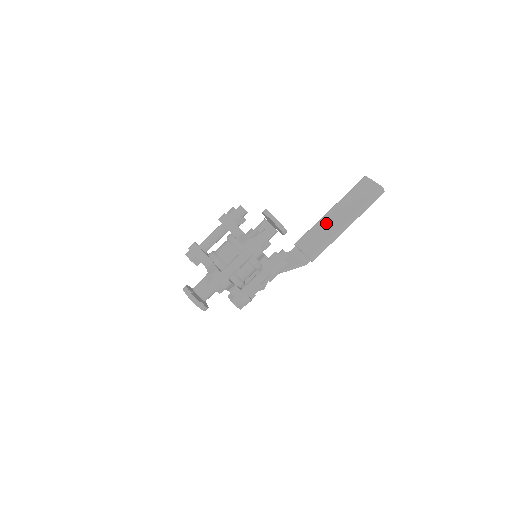
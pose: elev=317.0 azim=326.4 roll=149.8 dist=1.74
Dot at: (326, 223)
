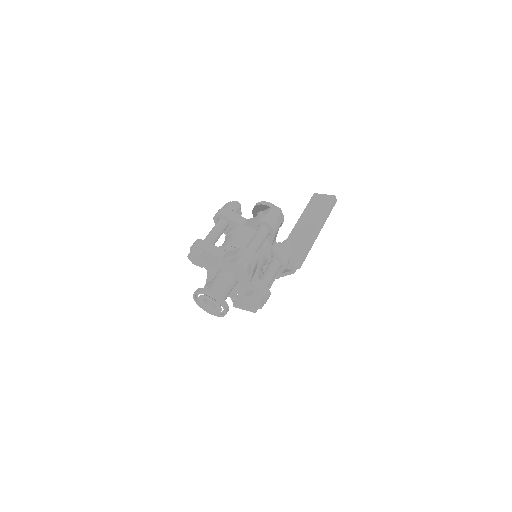
Dot at: (298, 234)
